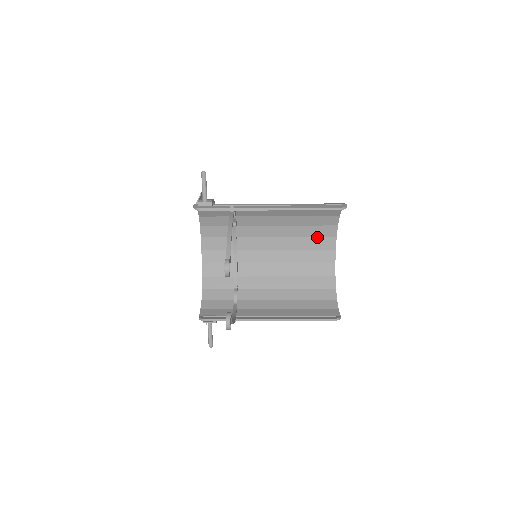
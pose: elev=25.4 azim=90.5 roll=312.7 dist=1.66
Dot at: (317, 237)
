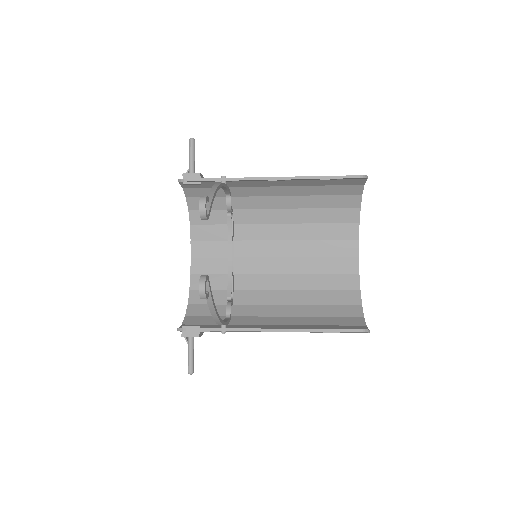
Dot at: (334, 240)
